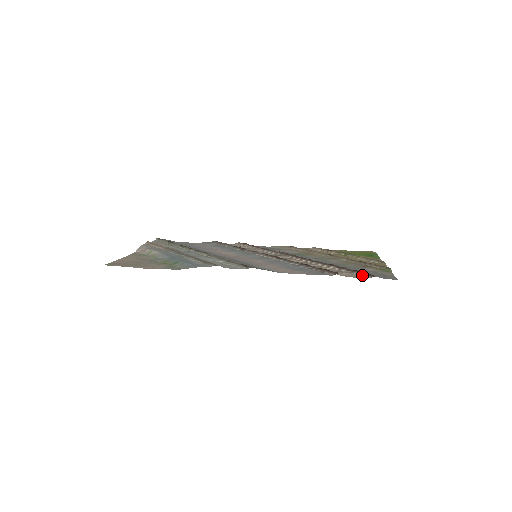
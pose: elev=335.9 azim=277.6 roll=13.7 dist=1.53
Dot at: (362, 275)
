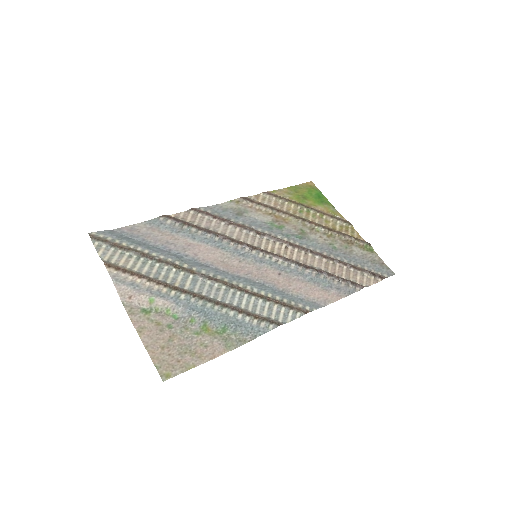
Dot at: (373, 277)
